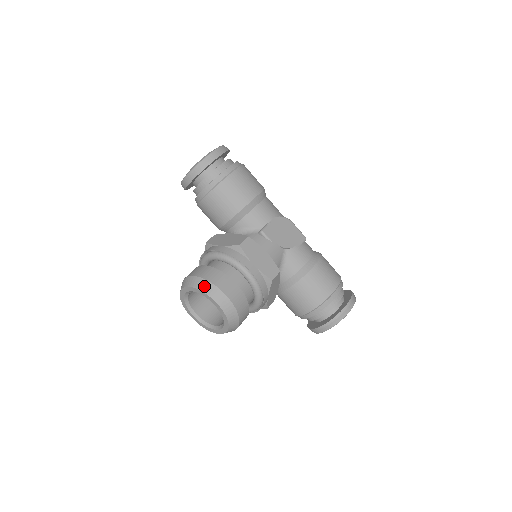
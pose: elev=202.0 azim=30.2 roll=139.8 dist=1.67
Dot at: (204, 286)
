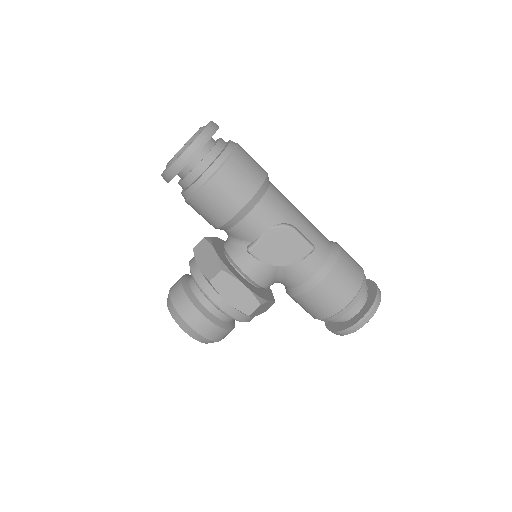
Dot at: (176, 317)
